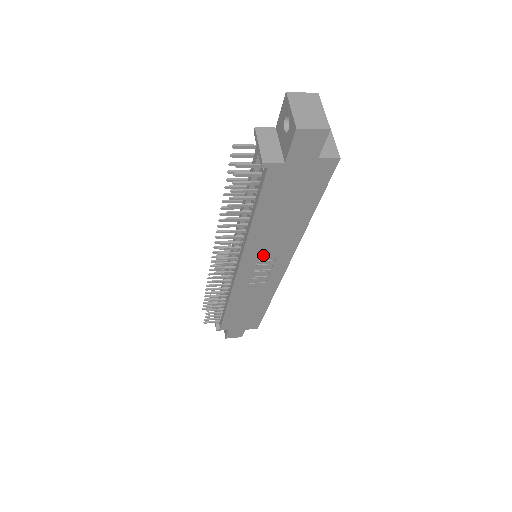
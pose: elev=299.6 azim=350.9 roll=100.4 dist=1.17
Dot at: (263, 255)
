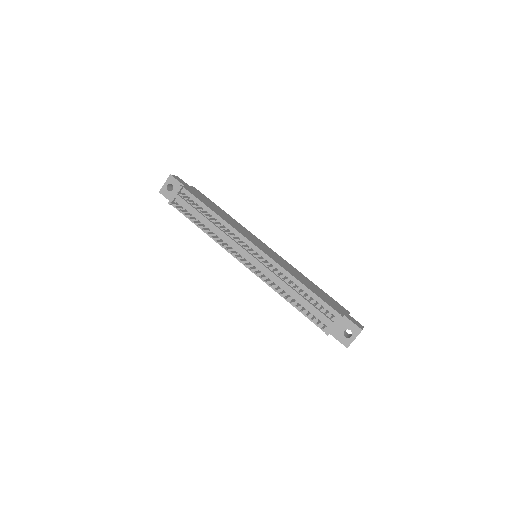
Dot at: occluded
